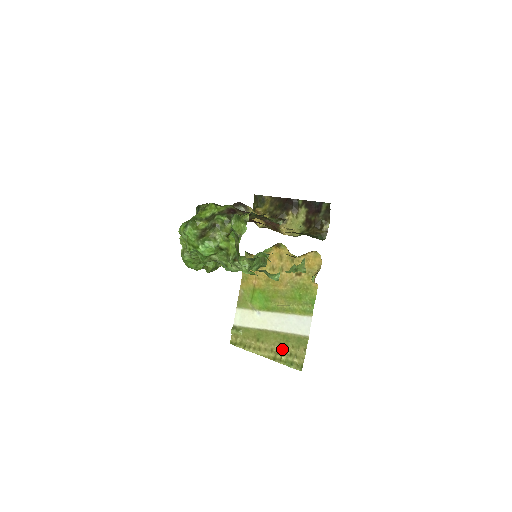
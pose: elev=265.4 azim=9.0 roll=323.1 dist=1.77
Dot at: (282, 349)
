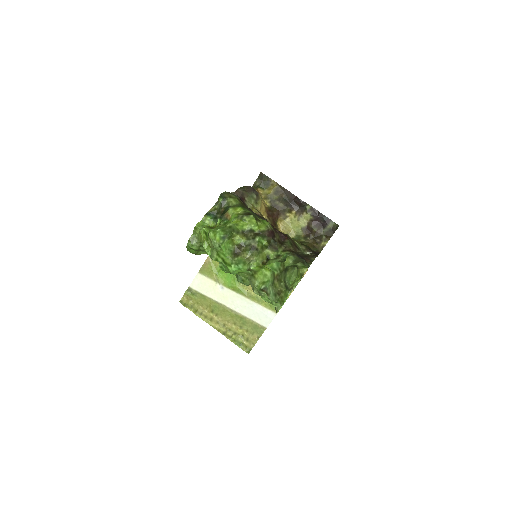
Dot at: (235, 329)
